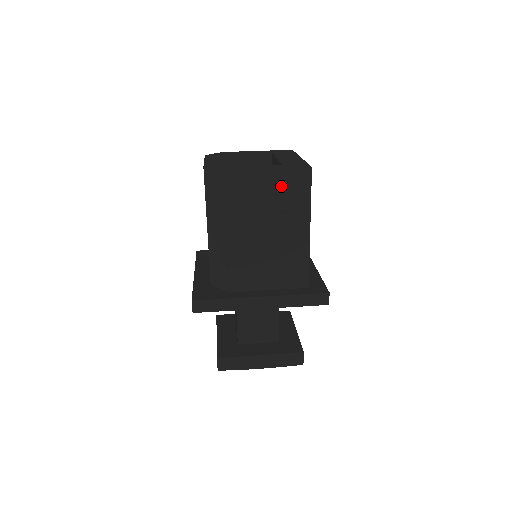
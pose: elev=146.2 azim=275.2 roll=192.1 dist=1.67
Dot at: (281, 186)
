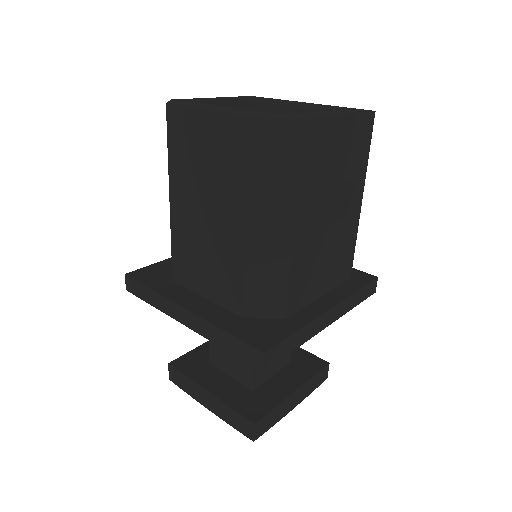
Dot at: (349, 141)
